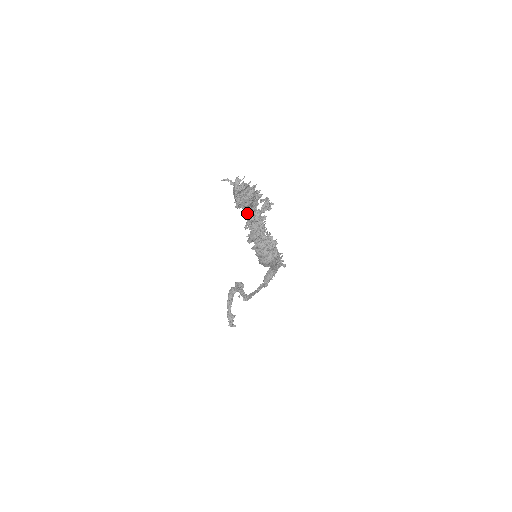
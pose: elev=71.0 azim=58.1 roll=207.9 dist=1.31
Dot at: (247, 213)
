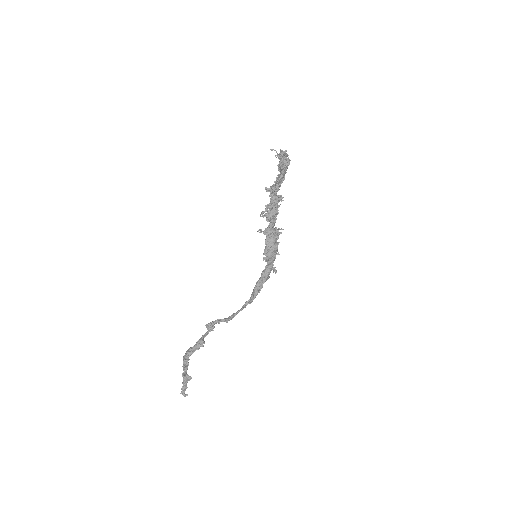
Dot at: (274, 189)
